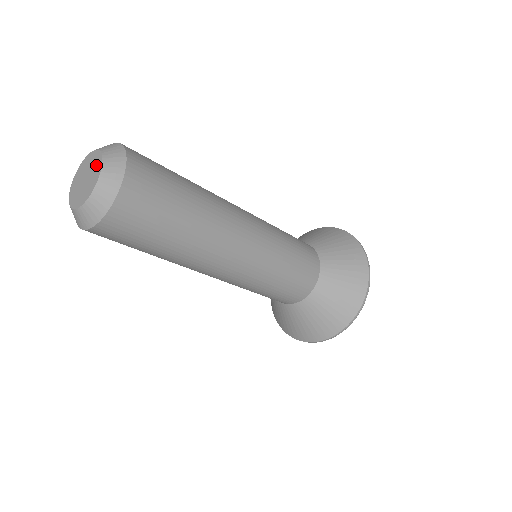
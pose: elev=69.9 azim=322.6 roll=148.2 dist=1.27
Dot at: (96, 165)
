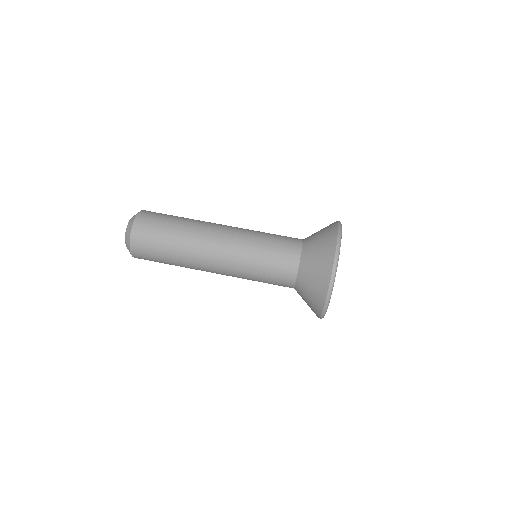
Dot at: occluded
